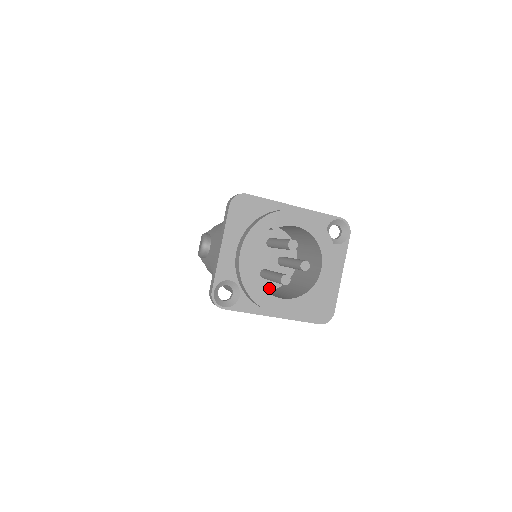
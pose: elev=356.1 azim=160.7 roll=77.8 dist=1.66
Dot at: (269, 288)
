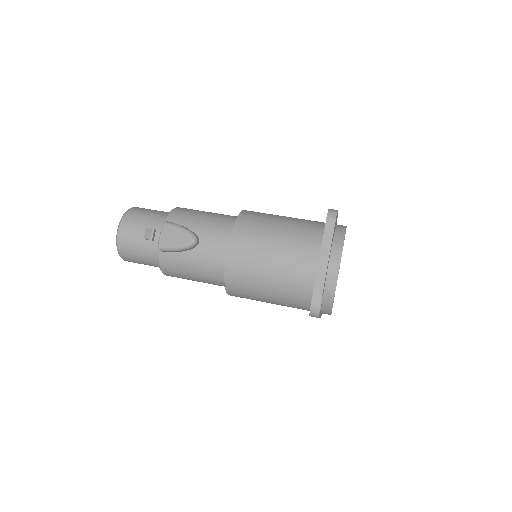
Dot at: occluded
